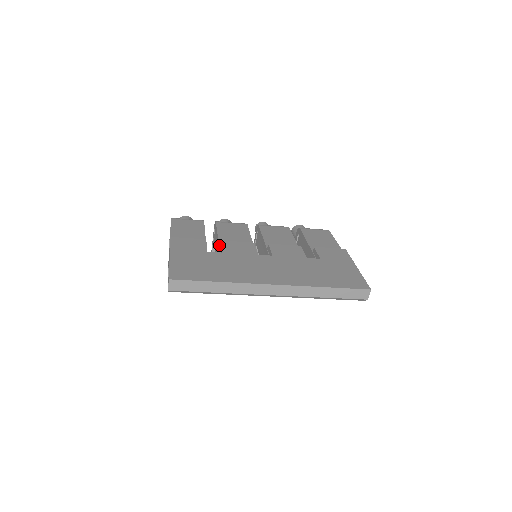
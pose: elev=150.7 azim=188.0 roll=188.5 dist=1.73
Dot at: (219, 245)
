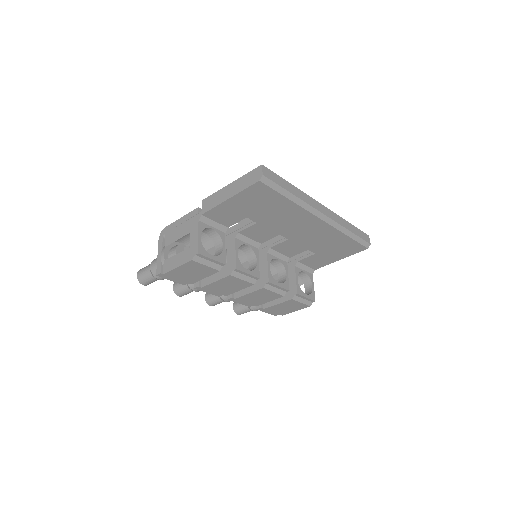
Dot at: (238, 223)
